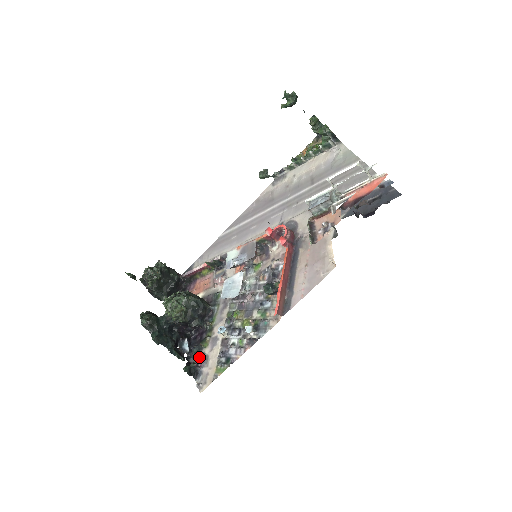
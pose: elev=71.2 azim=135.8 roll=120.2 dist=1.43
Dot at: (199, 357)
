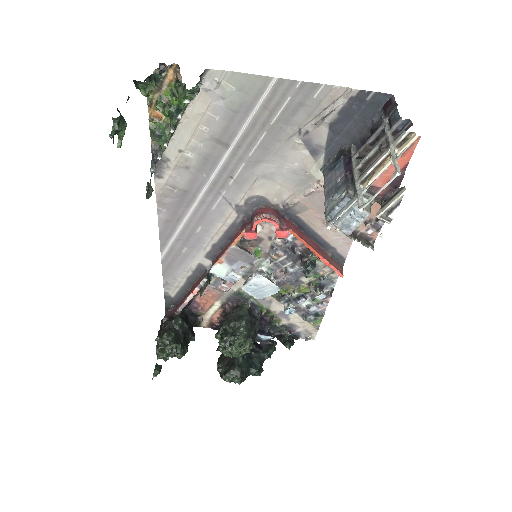
Dot at: (283, 330)
